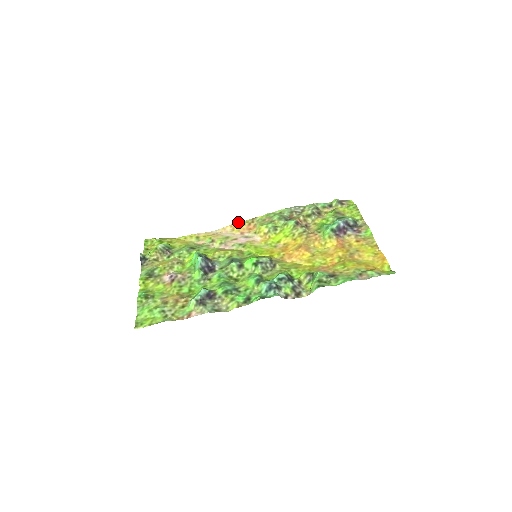
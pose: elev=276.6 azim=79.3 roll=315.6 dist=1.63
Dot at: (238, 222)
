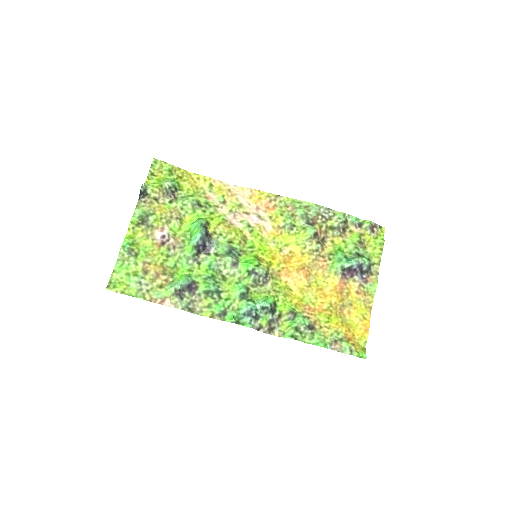
Dot at: occluded
